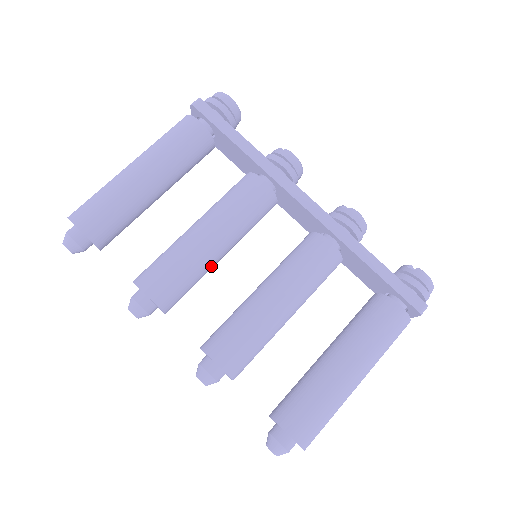
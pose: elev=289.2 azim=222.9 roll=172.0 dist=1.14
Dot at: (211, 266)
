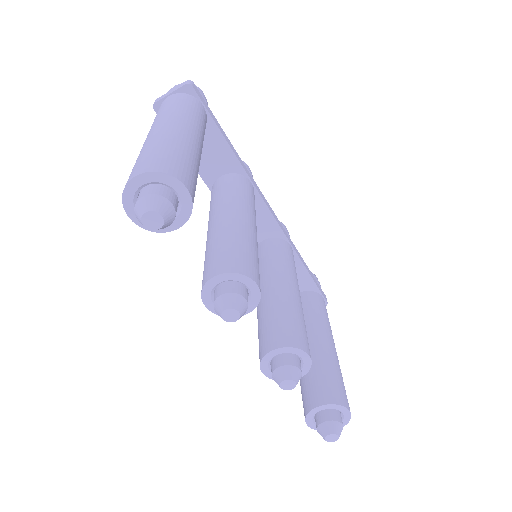
Dot at: occluded
